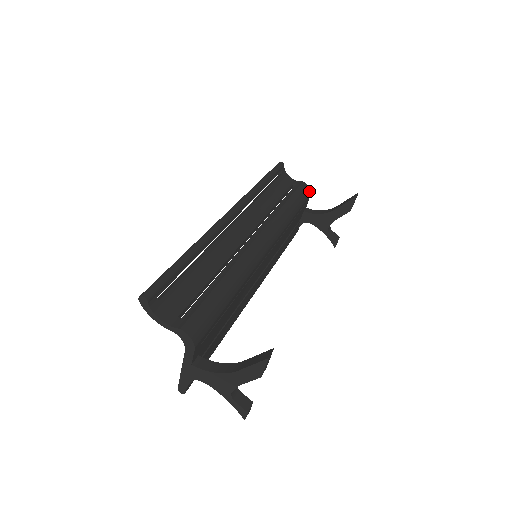
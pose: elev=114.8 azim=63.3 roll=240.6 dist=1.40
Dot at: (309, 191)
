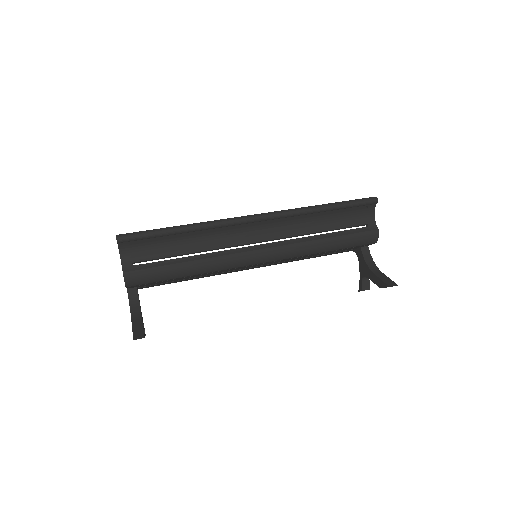
Dot at: (375, 240)
